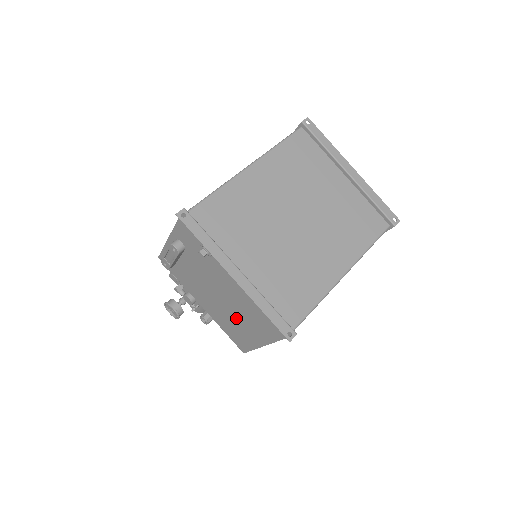
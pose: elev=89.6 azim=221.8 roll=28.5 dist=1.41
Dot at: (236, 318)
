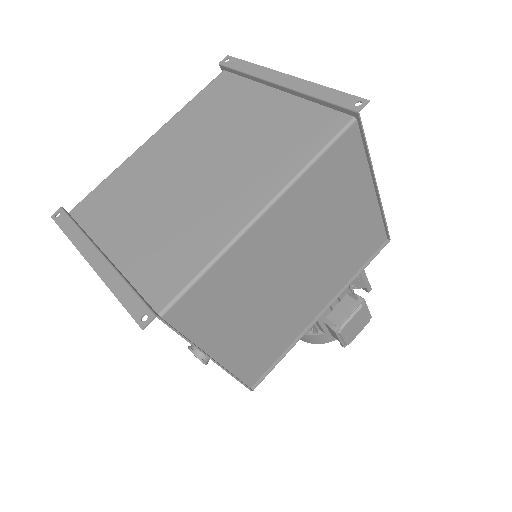
Dot at: occluded
